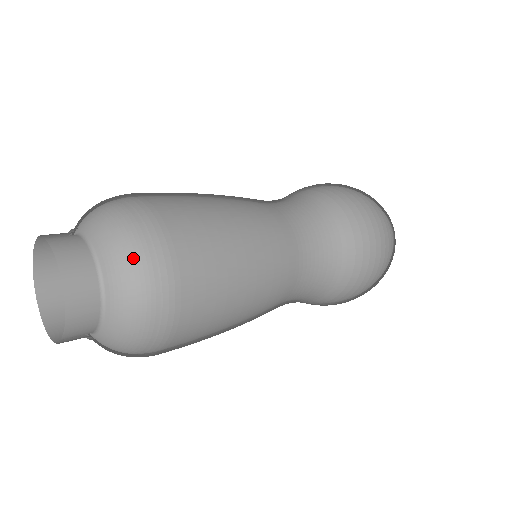
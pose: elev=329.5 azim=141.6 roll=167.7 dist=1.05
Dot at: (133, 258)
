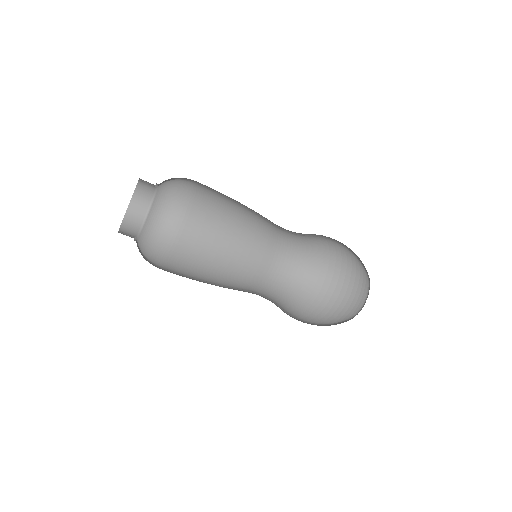
Dot at: (156, 233)
